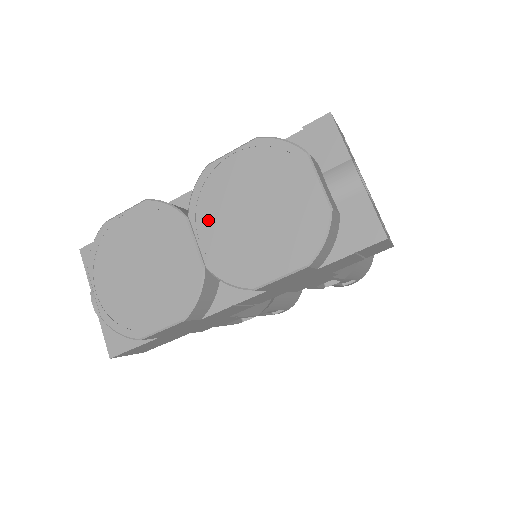
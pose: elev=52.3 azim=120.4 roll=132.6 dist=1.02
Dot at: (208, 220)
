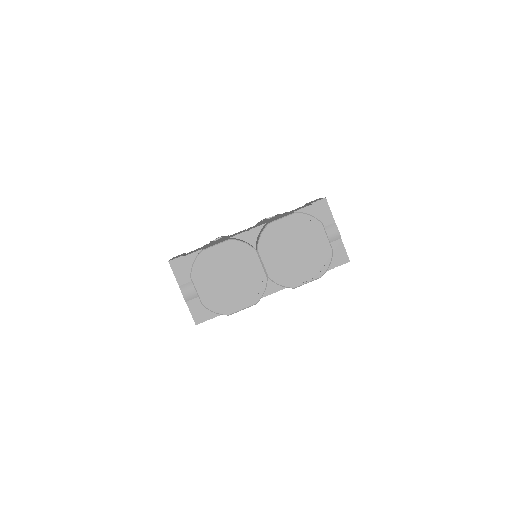
Dot at: (269, 253)
